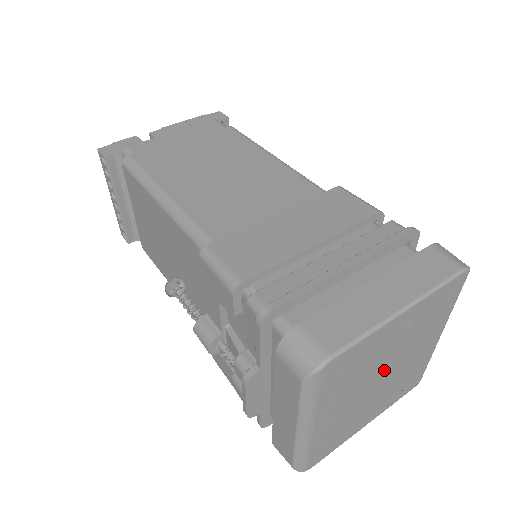
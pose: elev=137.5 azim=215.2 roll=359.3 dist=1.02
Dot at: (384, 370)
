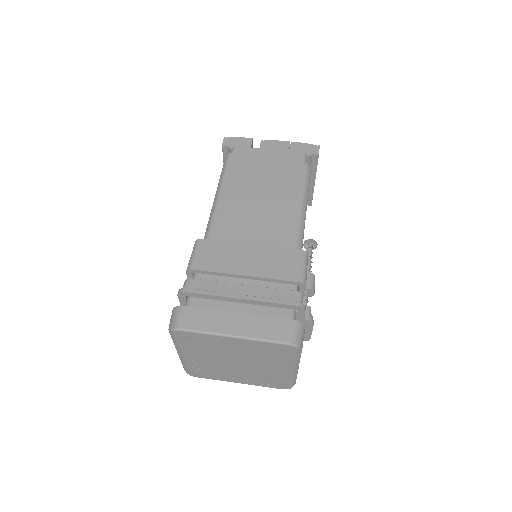
Dot at: (236, 360)
